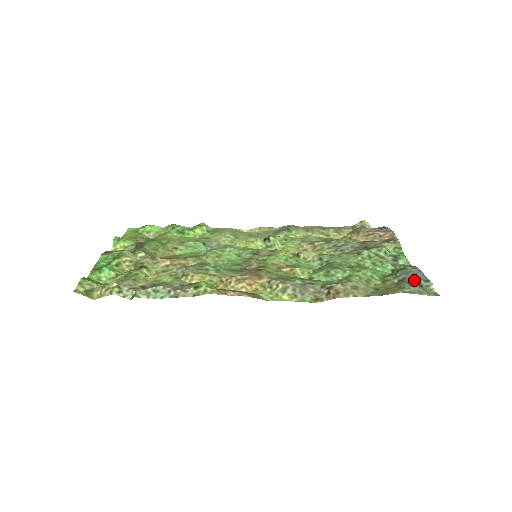
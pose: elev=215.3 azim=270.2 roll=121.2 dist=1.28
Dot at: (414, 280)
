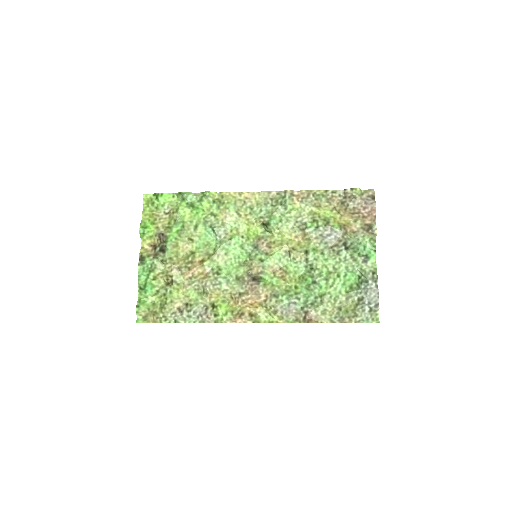
Dot at: (368, 304)
